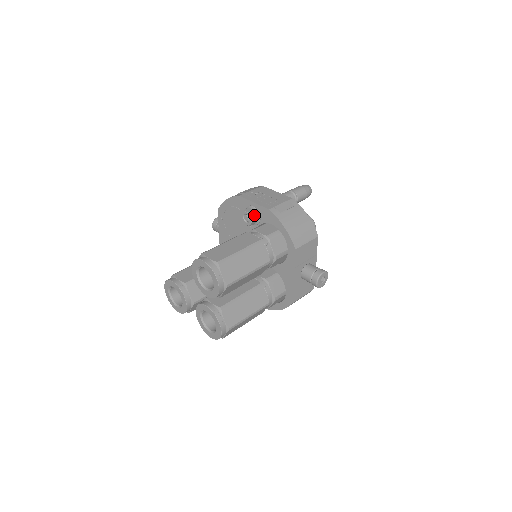
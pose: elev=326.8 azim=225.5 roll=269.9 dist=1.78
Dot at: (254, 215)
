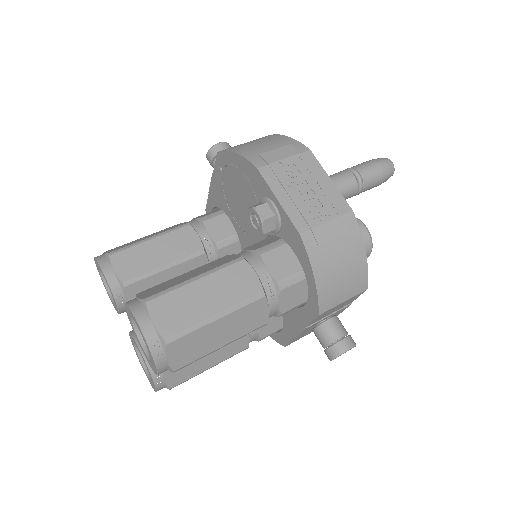
Dot at: (270, 223)
